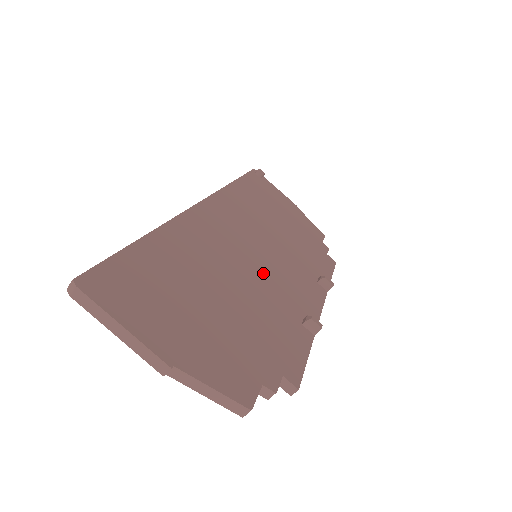
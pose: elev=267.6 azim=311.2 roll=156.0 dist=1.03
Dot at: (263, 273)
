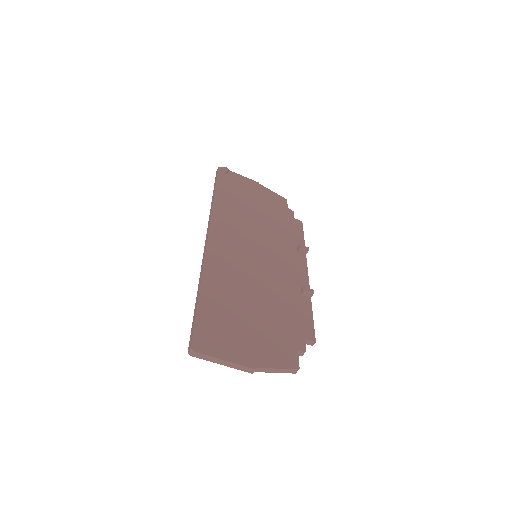
Dot at: (267, 270)
